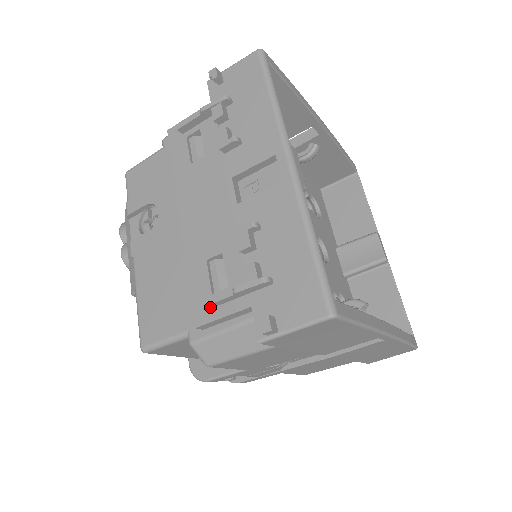
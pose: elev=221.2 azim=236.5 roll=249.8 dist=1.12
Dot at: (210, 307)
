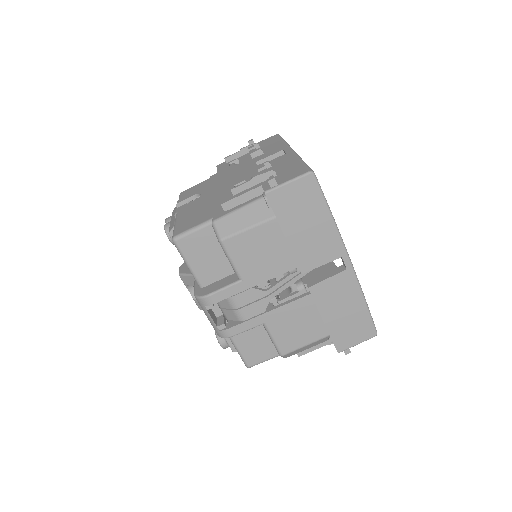
Dot at: (234, 193)
